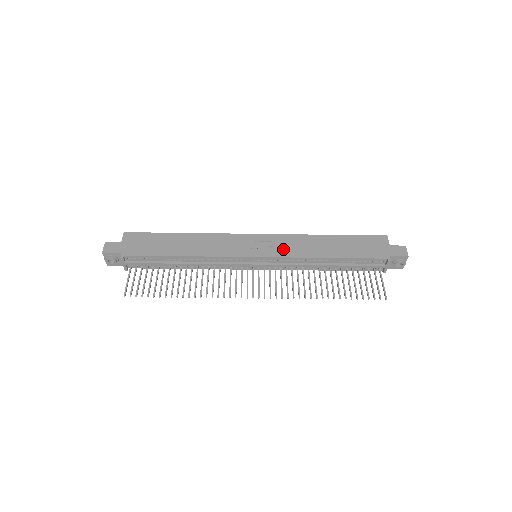
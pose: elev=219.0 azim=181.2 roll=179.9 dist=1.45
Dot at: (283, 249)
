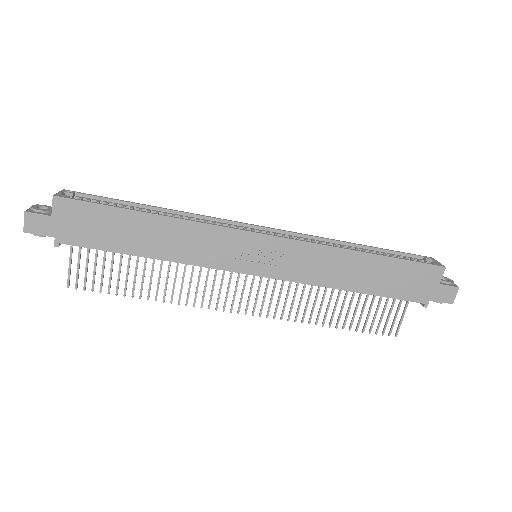
Dot at: (295, 268)
